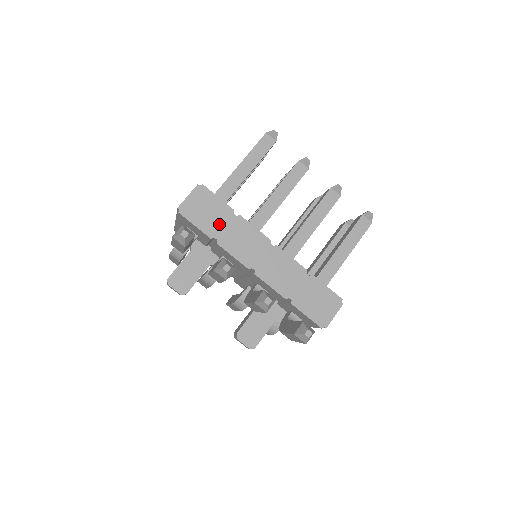
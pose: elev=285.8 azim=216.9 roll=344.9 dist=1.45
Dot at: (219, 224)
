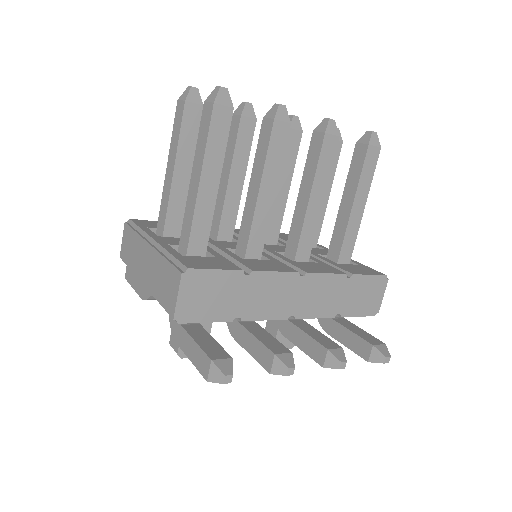
Dot at: (233, 299)
